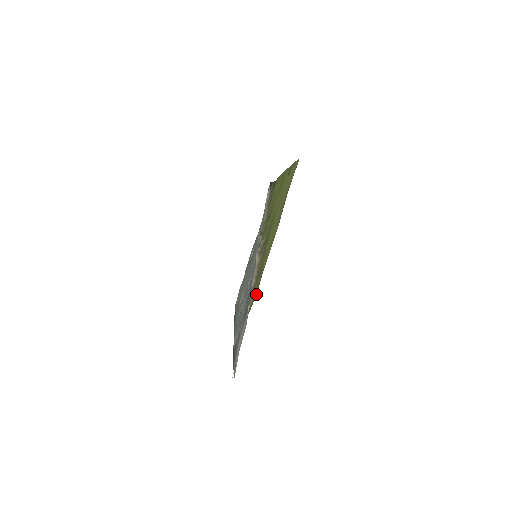
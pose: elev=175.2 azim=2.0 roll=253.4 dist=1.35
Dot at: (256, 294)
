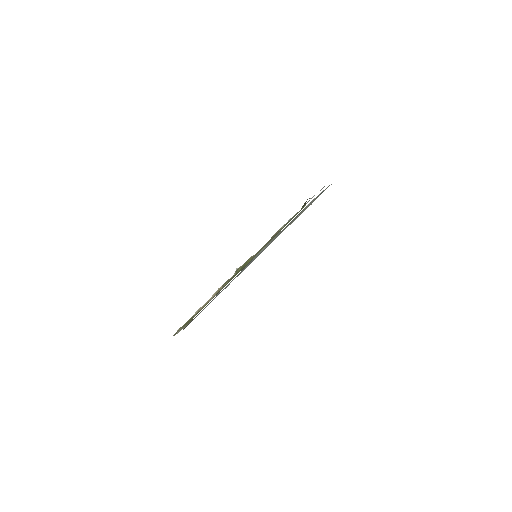
Dot at: (174, 335)
